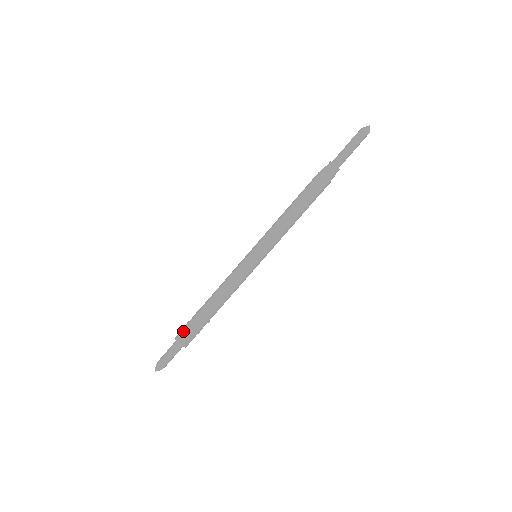
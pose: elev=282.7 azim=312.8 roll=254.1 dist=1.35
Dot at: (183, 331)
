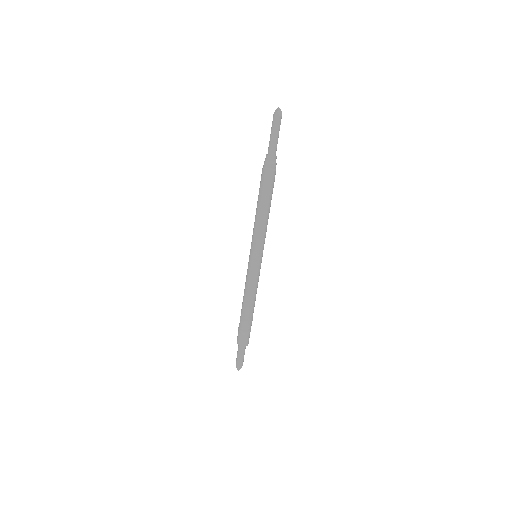
Dot at: (239, 336)
